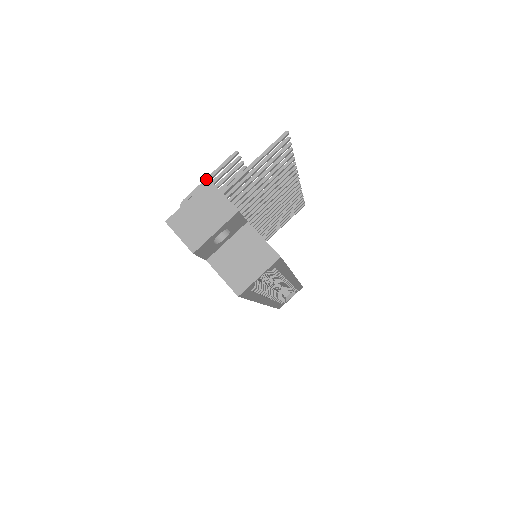
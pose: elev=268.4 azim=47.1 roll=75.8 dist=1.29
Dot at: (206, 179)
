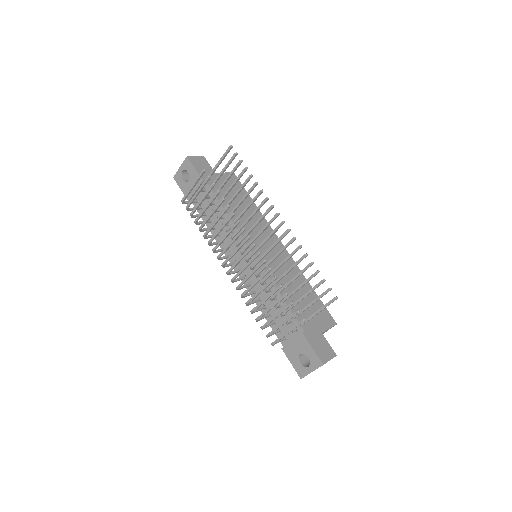
Dot at: occluded
